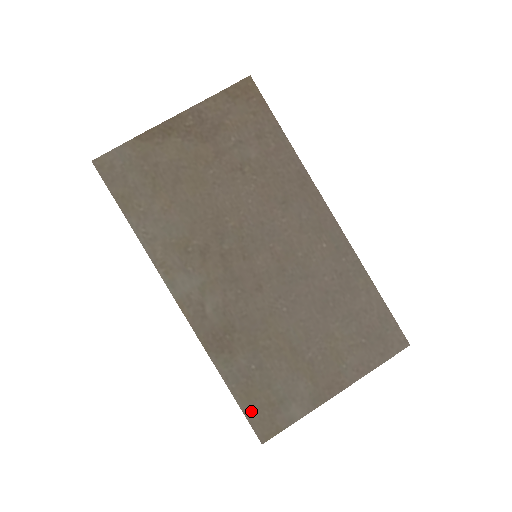
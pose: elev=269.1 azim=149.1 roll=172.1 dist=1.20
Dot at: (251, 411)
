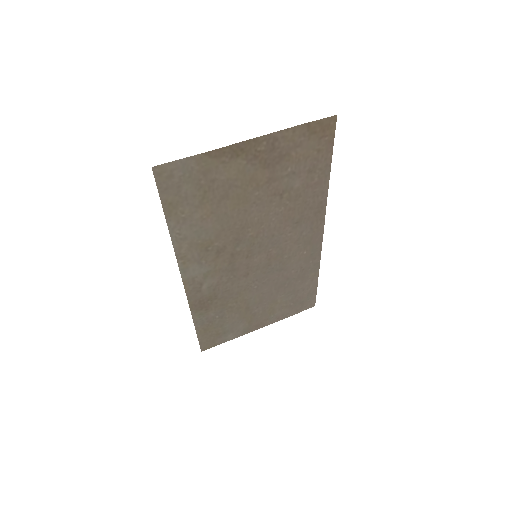
Dot at: (203, 338)
